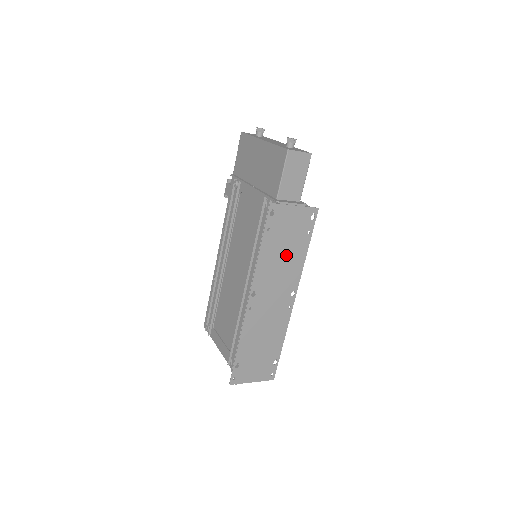
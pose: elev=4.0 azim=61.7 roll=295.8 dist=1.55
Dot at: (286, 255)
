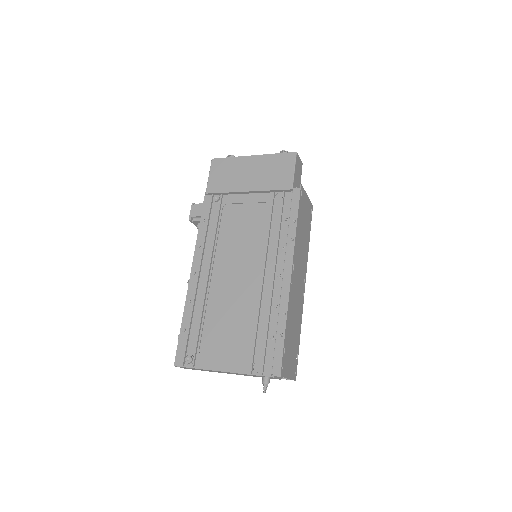
Dot at: (304, 238)
